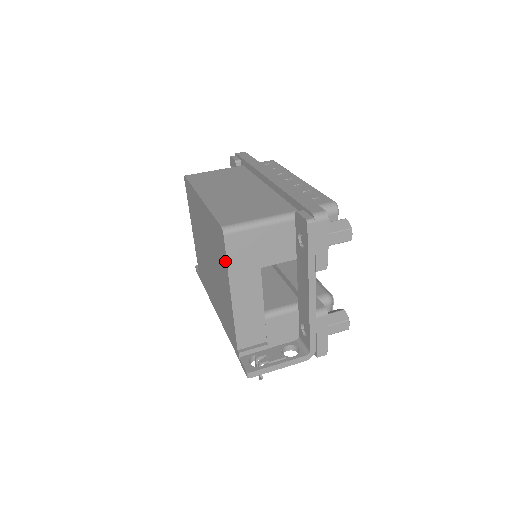
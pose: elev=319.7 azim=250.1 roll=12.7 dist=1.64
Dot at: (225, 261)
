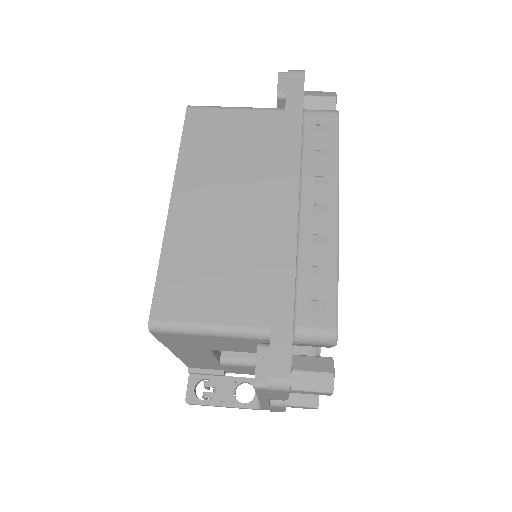
Dot at: occluded
